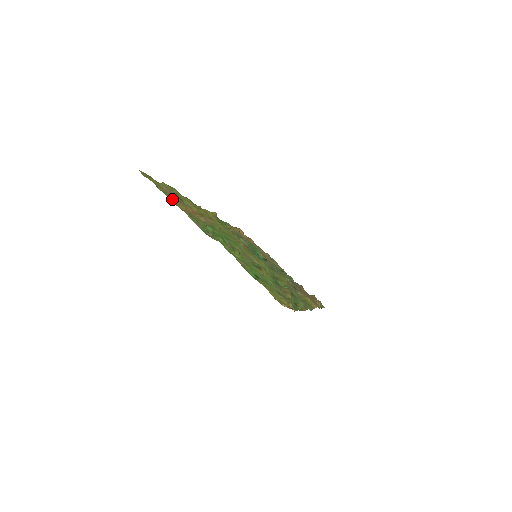
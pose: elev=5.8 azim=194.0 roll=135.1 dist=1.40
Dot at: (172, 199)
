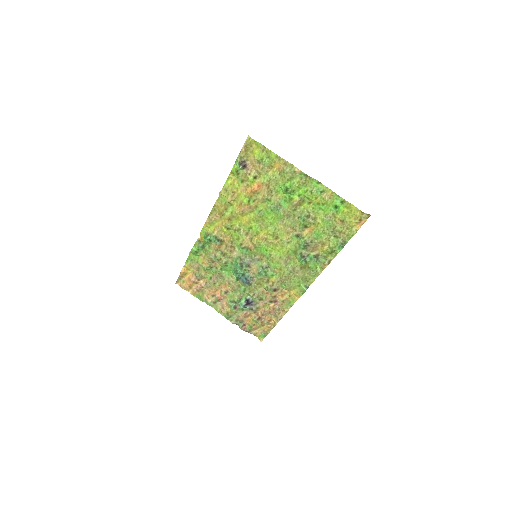
Dot at: (262, 164)
